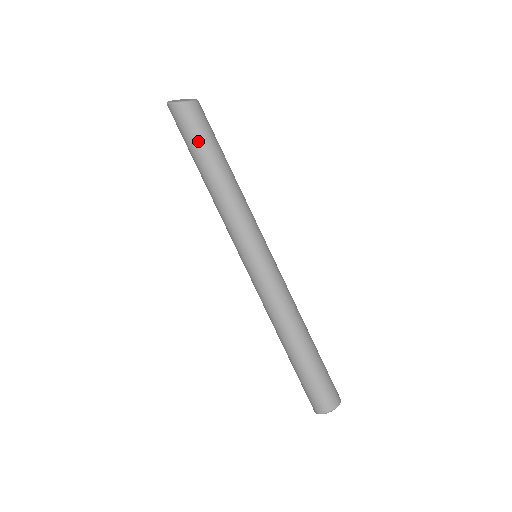
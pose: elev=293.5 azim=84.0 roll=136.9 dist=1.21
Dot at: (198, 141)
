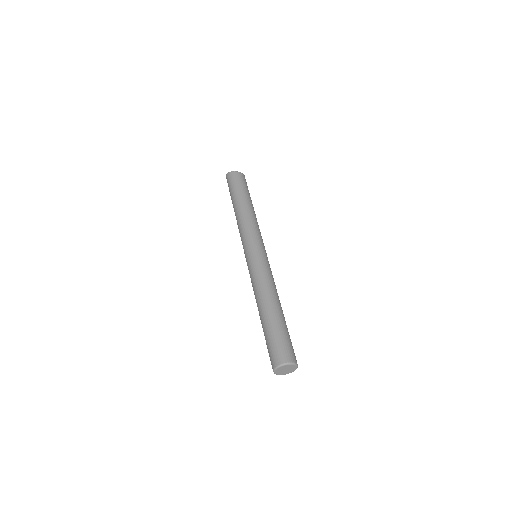
Dot at: (237, 188)
